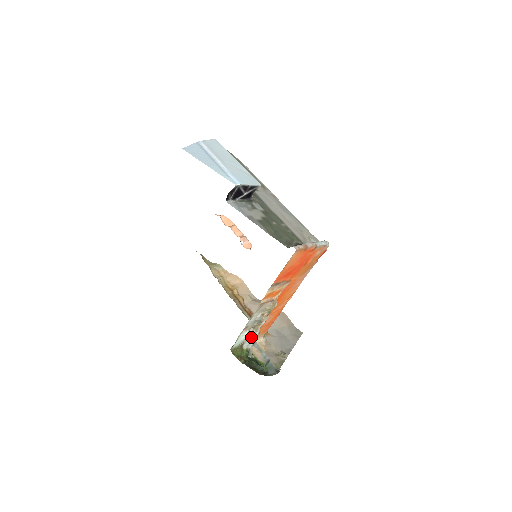
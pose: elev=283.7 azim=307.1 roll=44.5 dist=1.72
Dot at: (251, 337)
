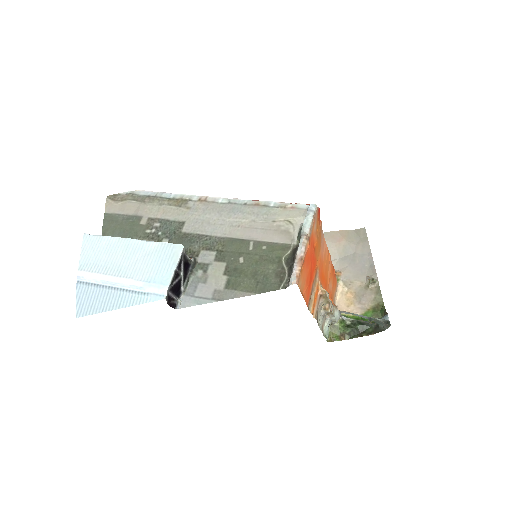
Dot at: (333, 318)
